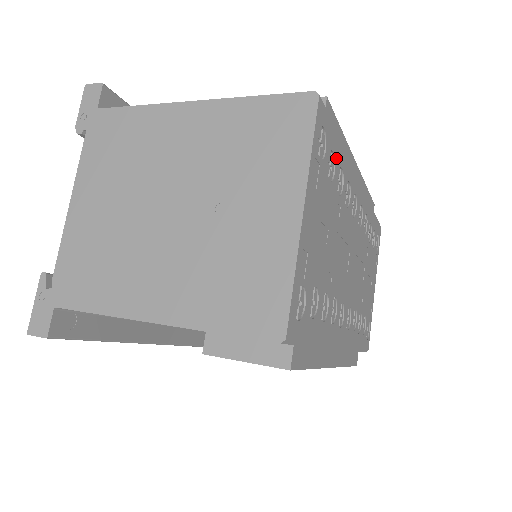
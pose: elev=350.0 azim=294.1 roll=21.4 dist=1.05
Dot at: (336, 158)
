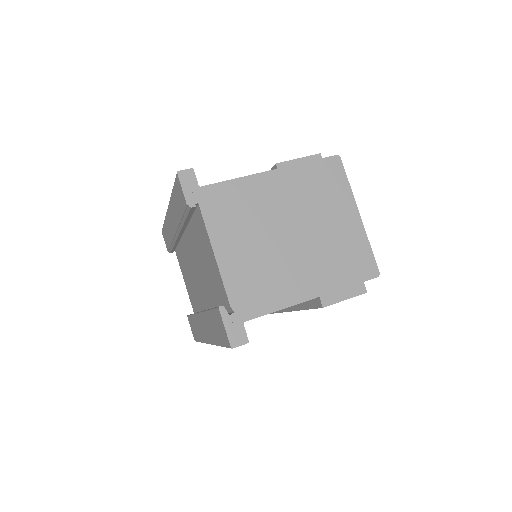
Dot at: occluded
